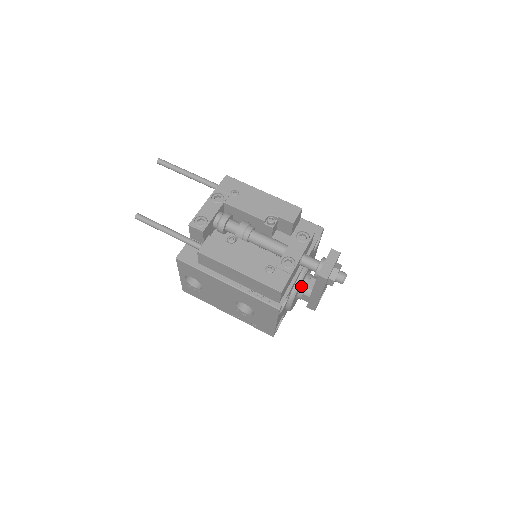
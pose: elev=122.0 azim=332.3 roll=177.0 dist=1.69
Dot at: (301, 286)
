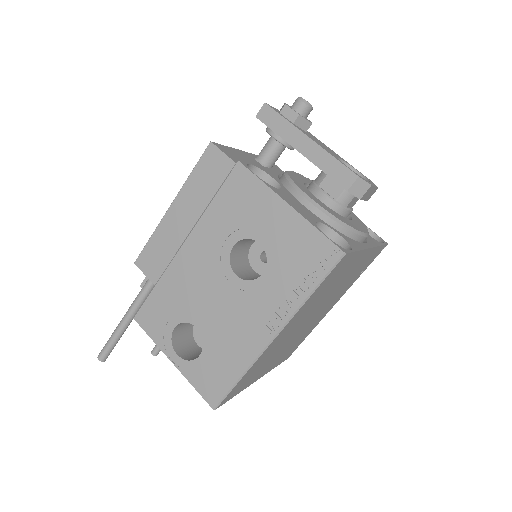
Dot at: (308, 187)
